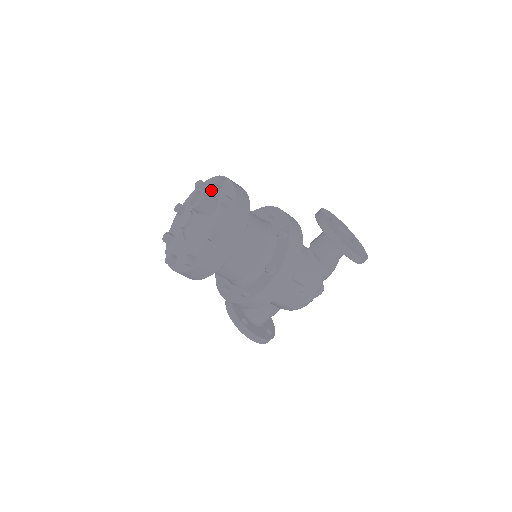
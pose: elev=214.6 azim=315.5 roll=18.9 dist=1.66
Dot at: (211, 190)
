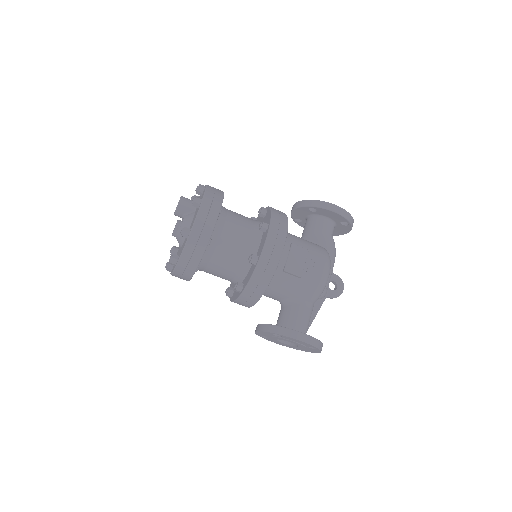
Dot at: occluded
